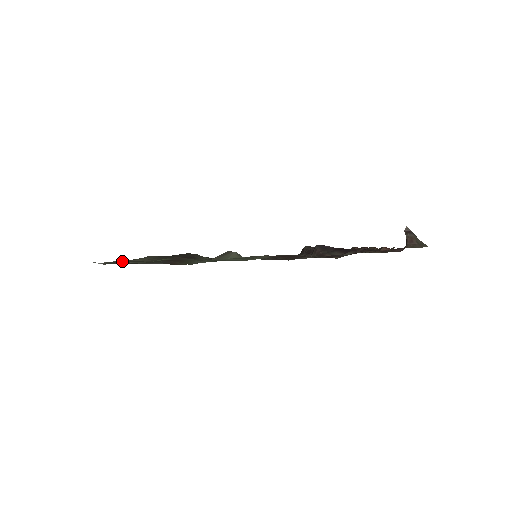
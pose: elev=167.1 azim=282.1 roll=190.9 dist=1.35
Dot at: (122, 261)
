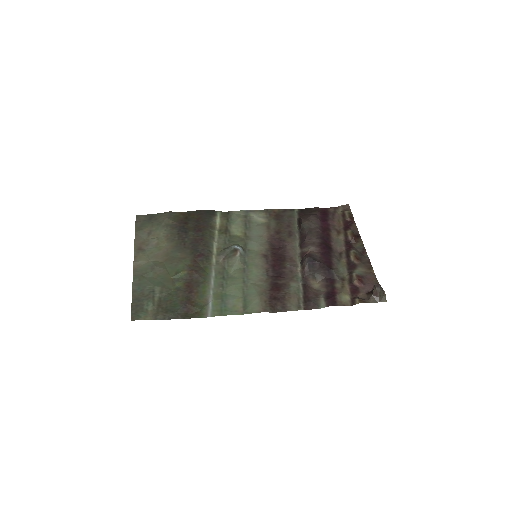
Dot at: (150, 284)
